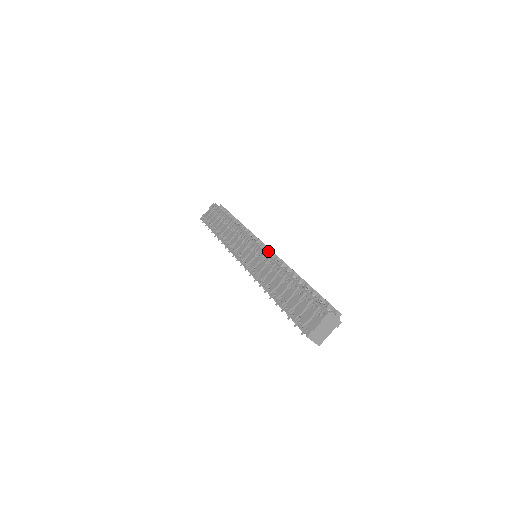
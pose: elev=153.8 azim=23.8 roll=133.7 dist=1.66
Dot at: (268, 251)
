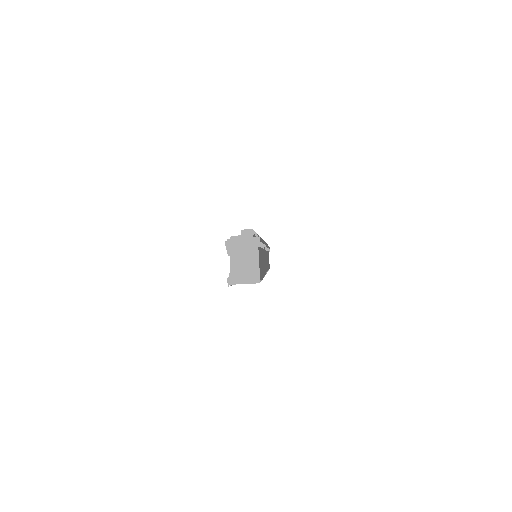
Dot at: occluded
